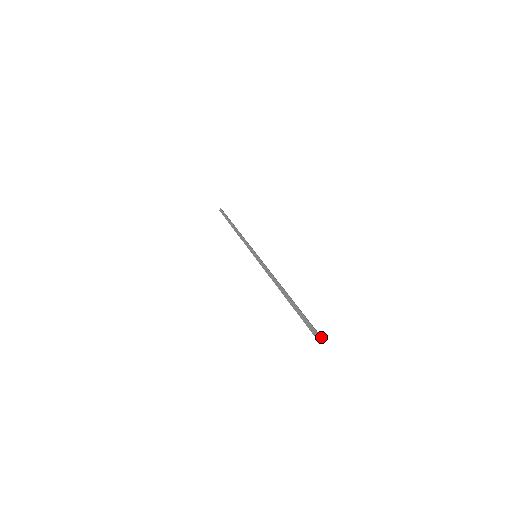
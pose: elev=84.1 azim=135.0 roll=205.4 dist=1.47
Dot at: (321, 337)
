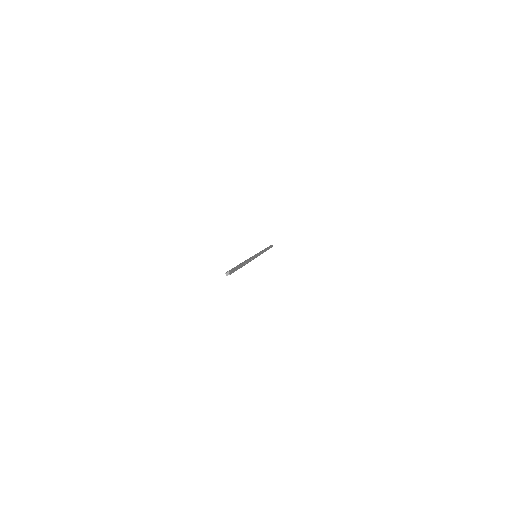
Dot at: (229, 272)
